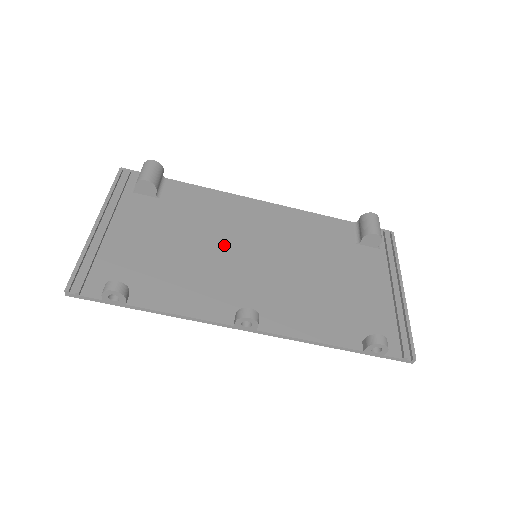
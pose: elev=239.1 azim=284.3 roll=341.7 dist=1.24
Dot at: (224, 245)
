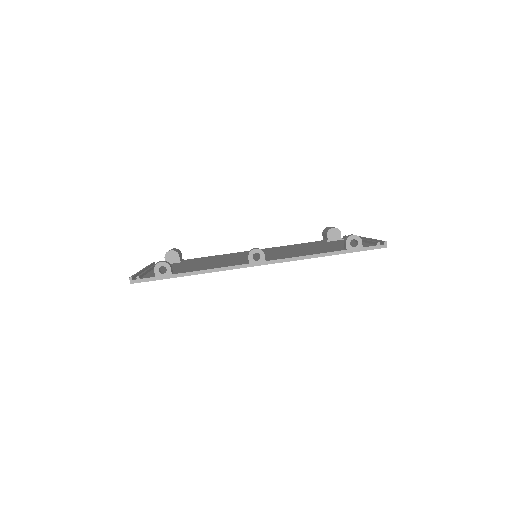
Dot at: (232, 258)
